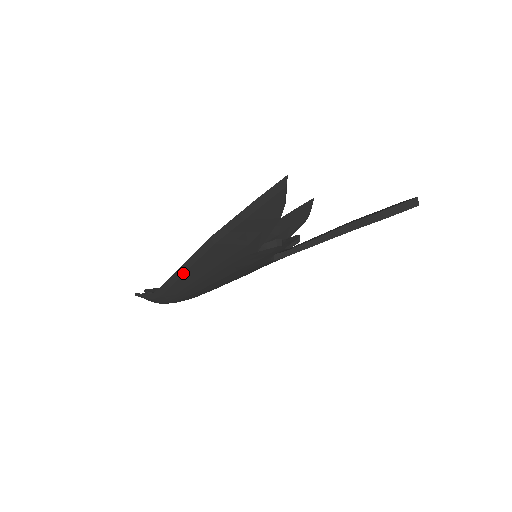
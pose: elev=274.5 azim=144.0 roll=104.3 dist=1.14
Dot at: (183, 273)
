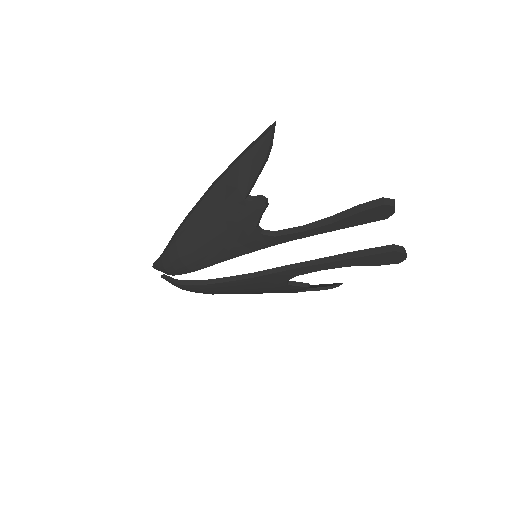
Dot at: (187, 218)
